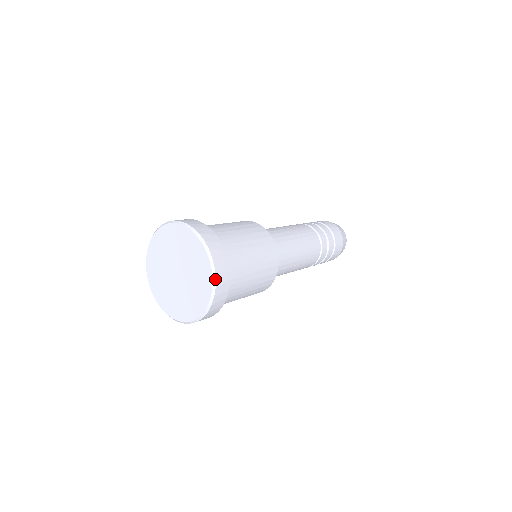
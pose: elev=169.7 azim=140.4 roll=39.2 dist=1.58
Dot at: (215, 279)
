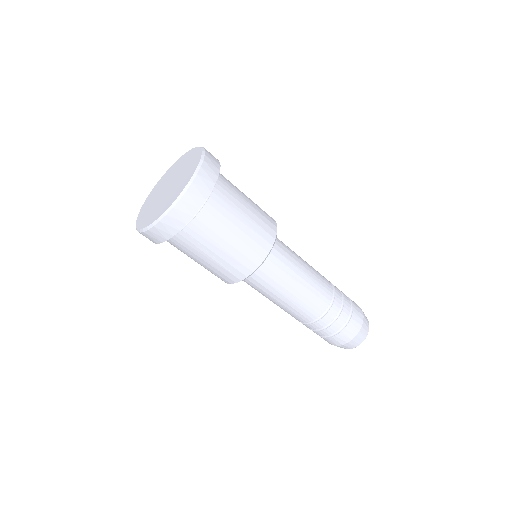
Dot at: occluded
